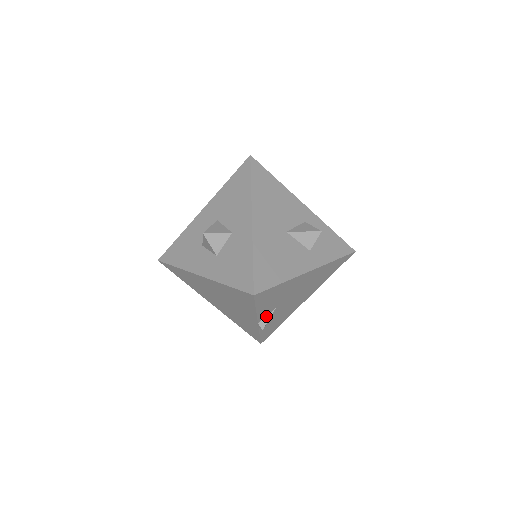
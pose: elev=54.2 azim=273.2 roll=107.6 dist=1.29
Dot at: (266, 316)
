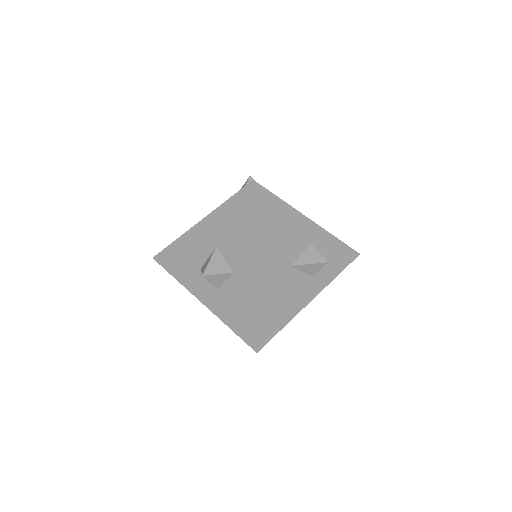
Dot at: occluded
